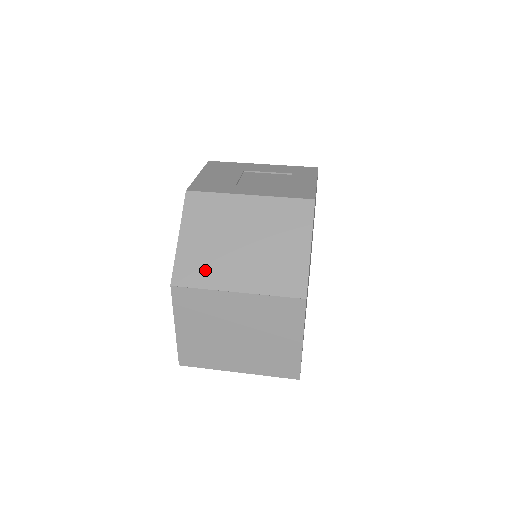
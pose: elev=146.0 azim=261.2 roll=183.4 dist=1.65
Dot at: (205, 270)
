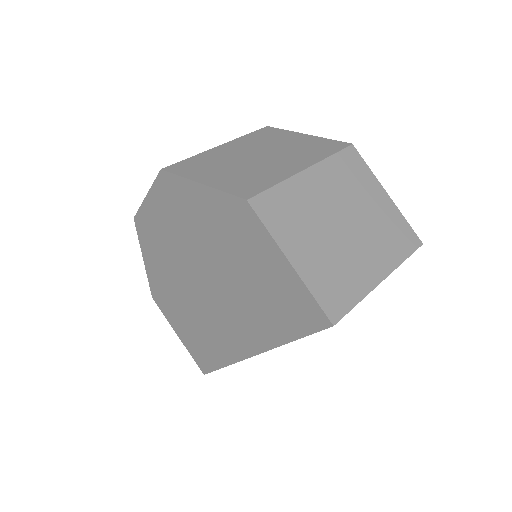
Dot at: (258, 178)
